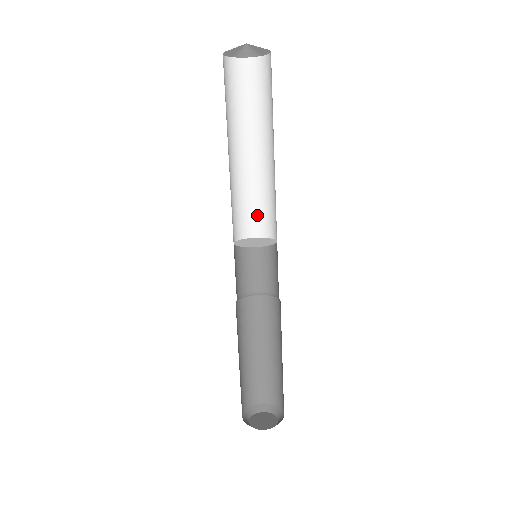
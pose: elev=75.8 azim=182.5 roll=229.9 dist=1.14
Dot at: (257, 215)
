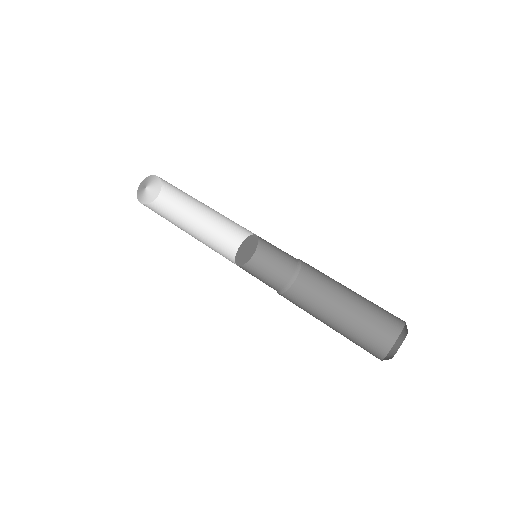
Dot at: (243, 237)
